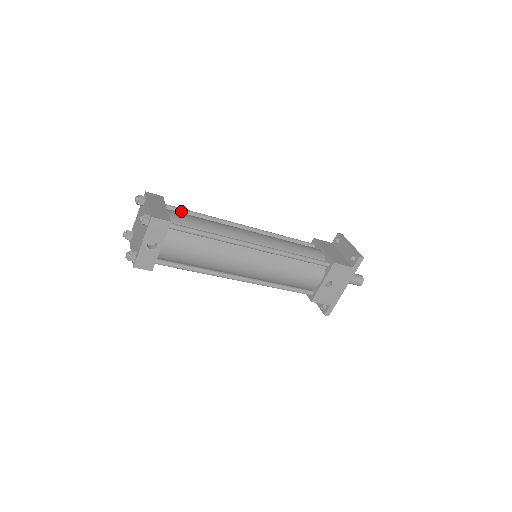
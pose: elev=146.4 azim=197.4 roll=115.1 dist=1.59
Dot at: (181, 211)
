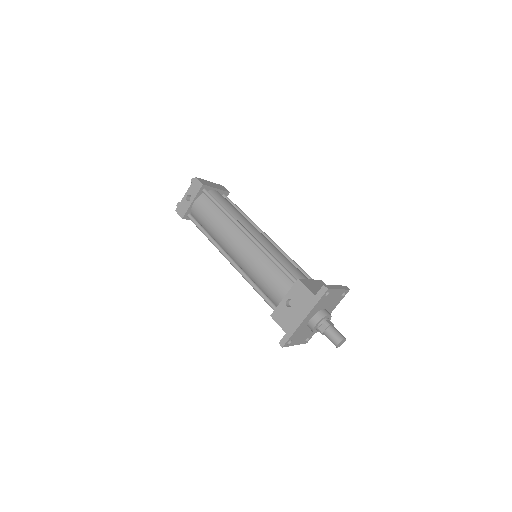
Dot at: (231, 203)
